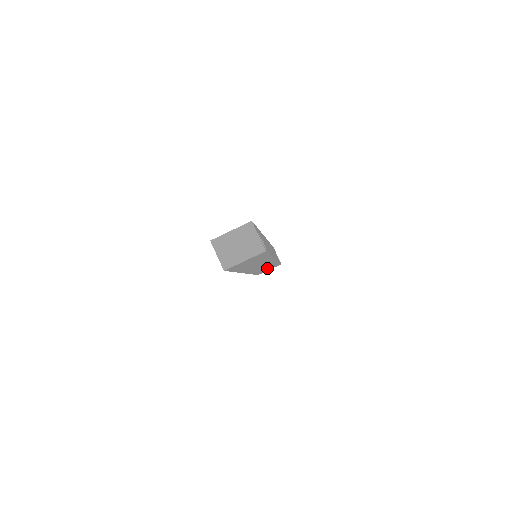
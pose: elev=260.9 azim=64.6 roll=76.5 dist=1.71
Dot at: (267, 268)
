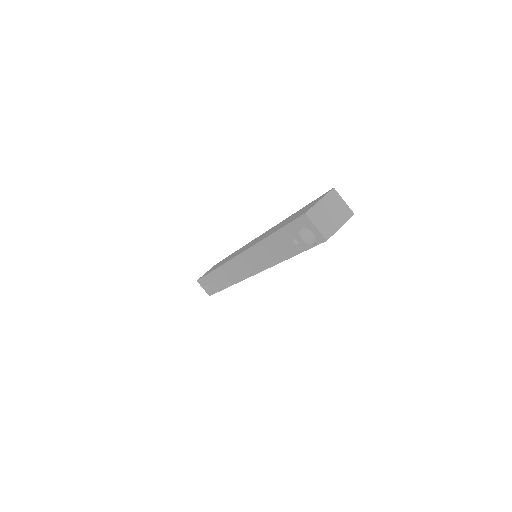
Dot at: occluded
